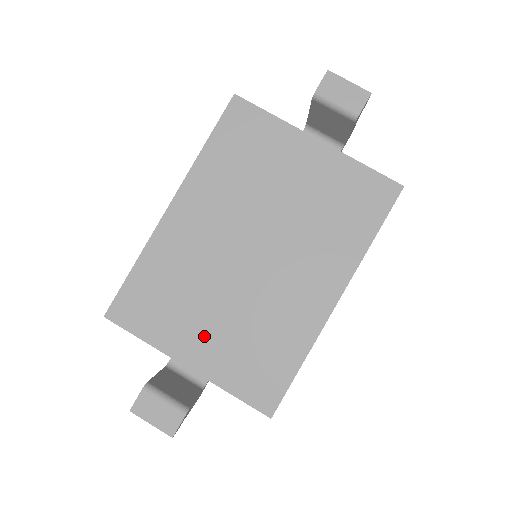
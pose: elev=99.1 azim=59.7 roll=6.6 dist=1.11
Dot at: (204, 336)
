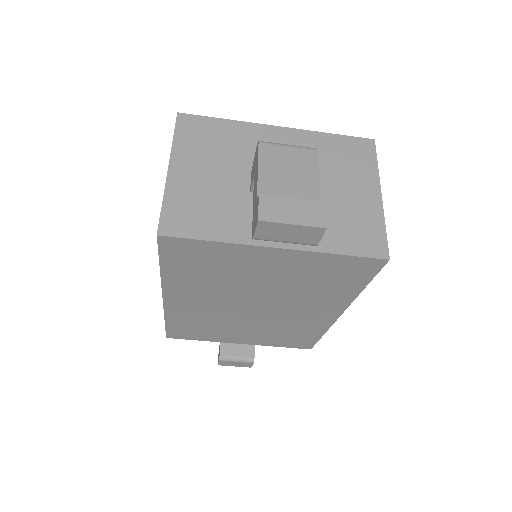
Dot at: (243, 336)
